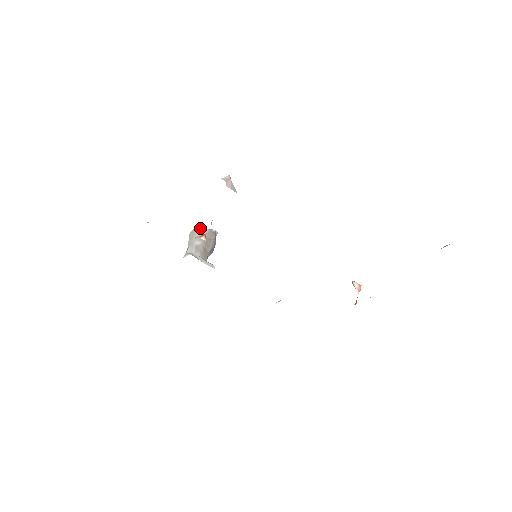
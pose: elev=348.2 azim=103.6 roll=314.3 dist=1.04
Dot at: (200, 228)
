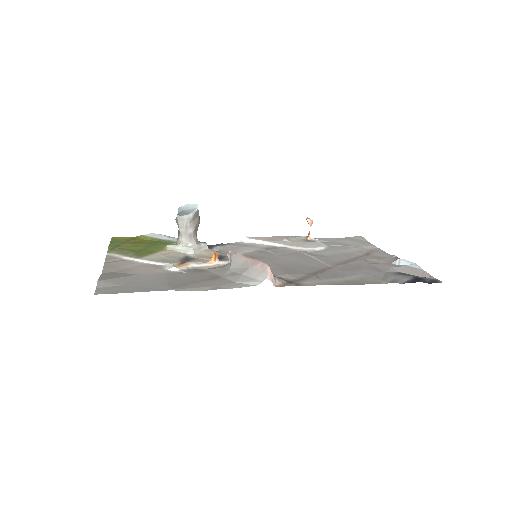
Dot at: (188, 215)
